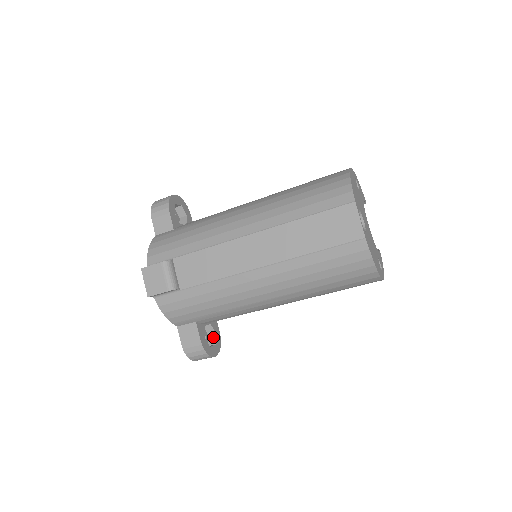
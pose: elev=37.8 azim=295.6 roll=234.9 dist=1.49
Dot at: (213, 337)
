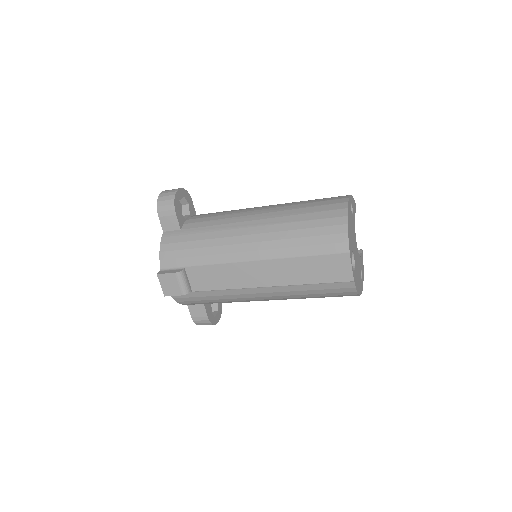
Dot at: (216, 304)
